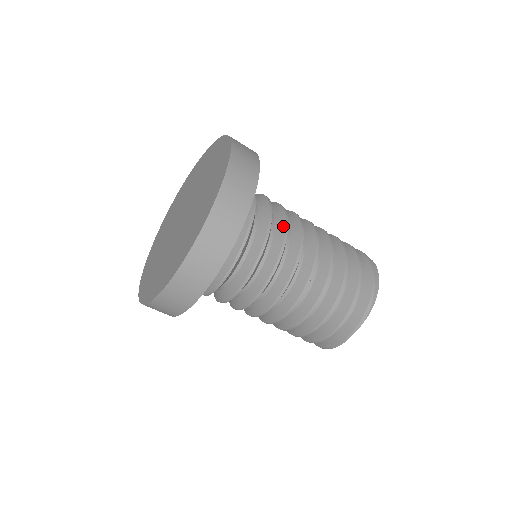
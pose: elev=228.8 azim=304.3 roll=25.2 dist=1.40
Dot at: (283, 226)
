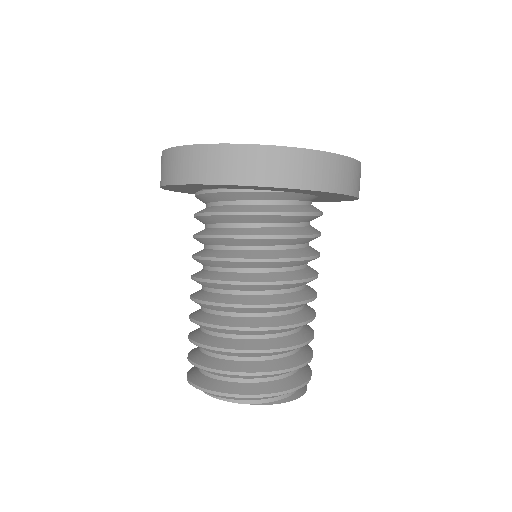
Dot at: (309, 254)
